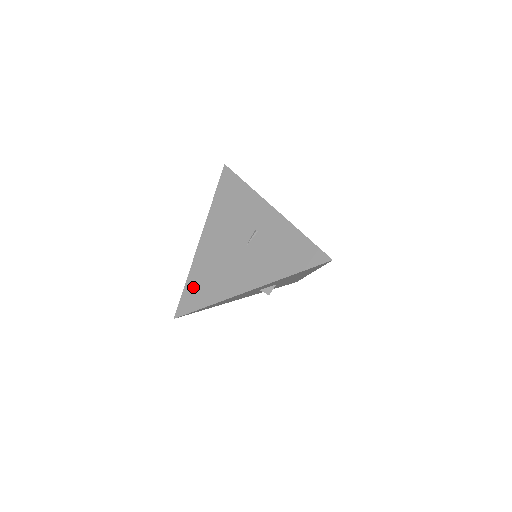
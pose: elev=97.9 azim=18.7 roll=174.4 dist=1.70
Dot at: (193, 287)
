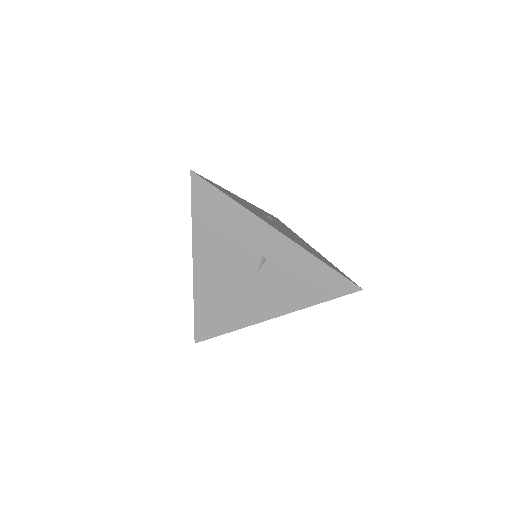
Dot at: (205, 315)
